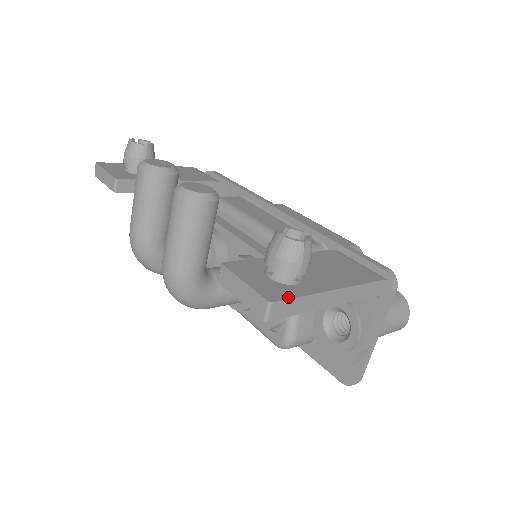
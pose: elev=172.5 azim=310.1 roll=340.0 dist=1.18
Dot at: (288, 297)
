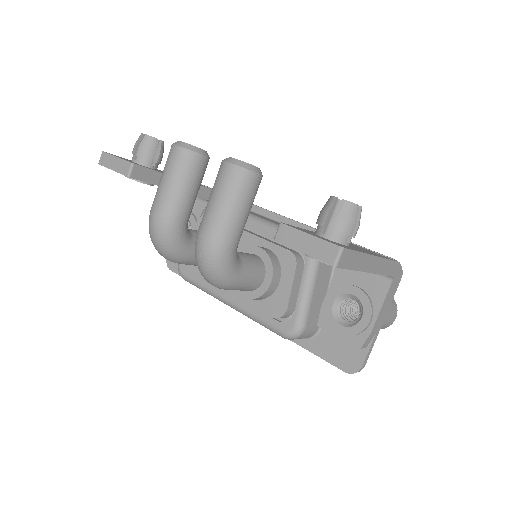
Dot at: (351, 249)
